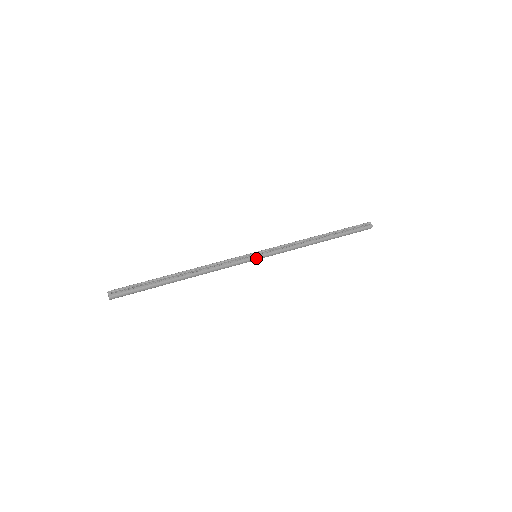
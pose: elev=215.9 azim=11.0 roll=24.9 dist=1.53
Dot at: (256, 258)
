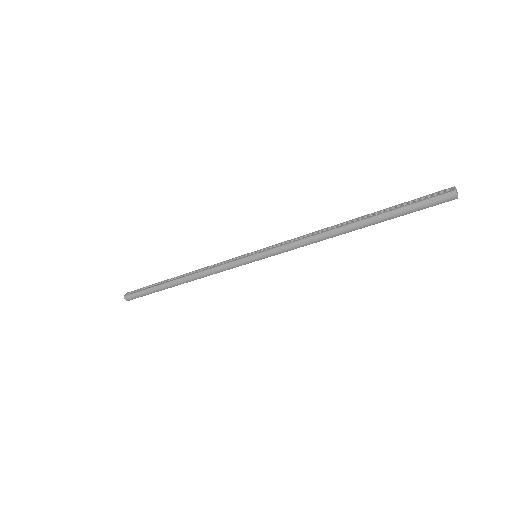
Dot at: (252, 257)
